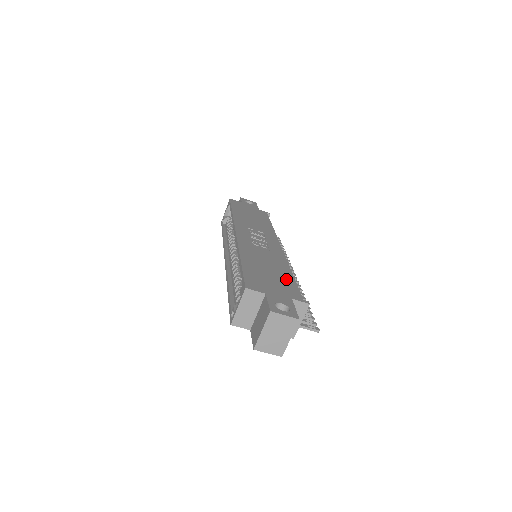
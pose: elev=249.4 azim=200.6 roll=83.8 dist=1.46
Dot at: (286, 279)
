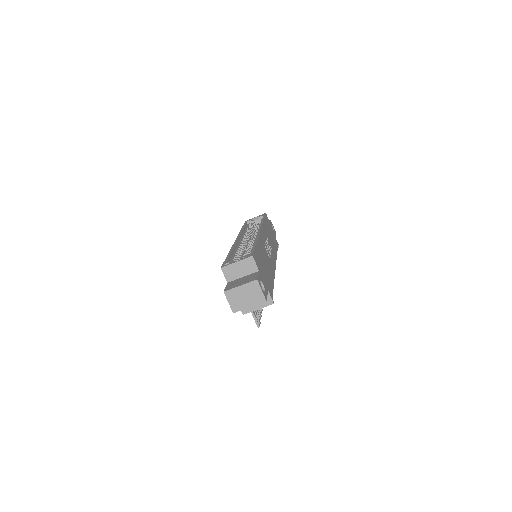
Dot at: (270, 280)
